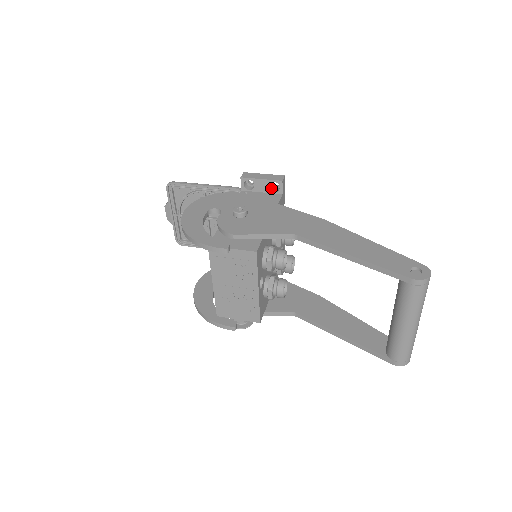
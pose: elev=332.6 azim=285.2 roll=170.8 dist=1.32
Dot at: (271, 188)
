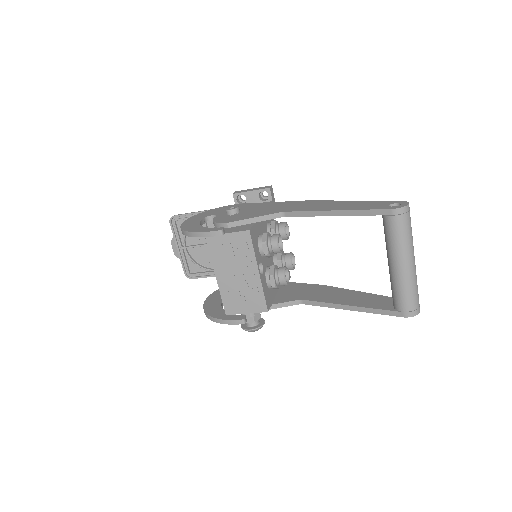
Dot at: (261, 199)
